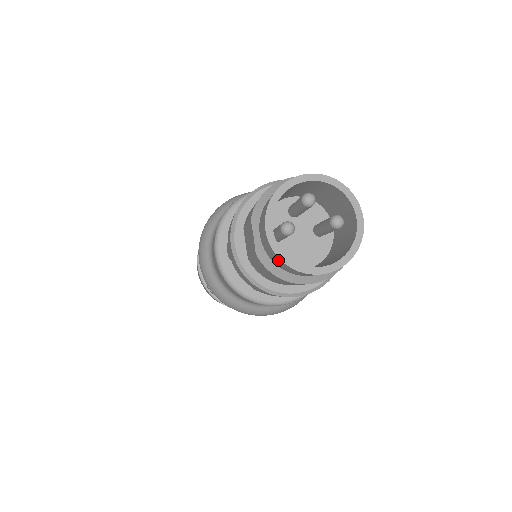
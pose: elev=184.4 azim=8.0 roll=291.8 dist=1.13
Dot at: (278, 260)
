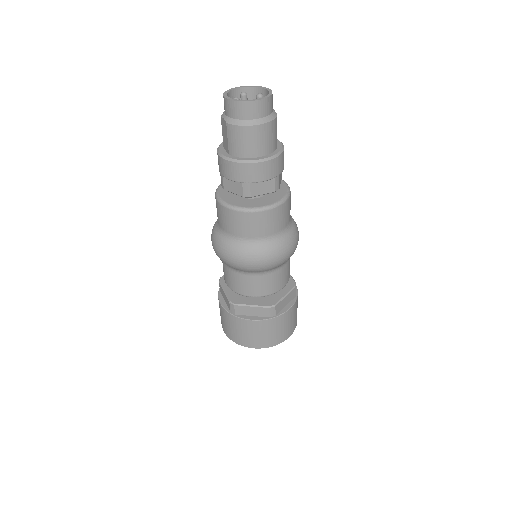
Dot at: (234, 105)
